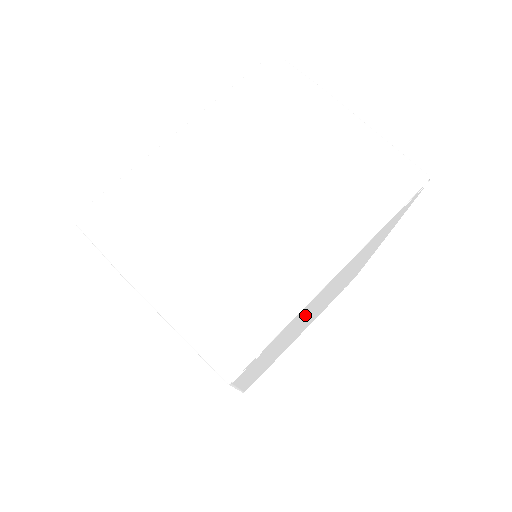
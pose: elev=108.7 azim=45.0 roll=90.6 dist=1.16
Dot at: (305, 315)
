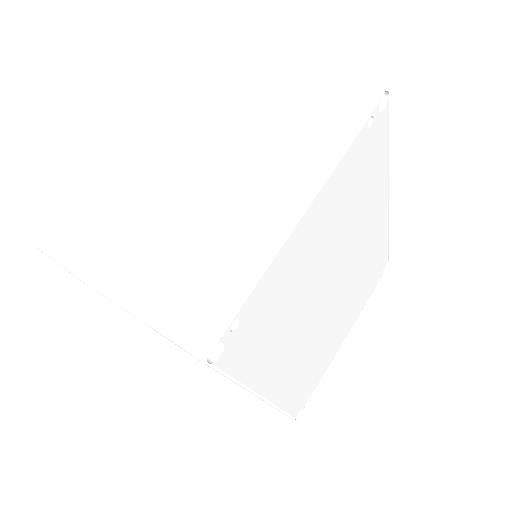
Dot at: (303, 286)
